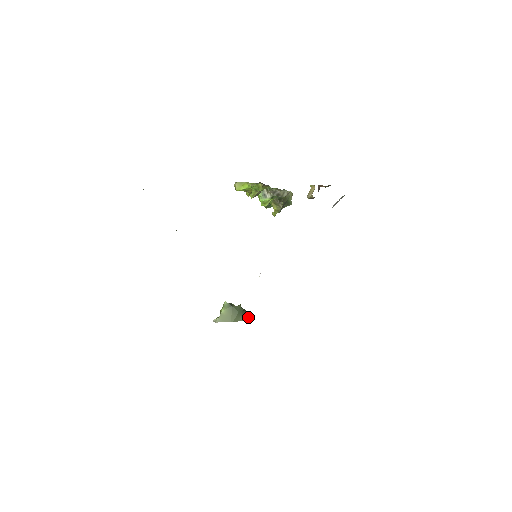
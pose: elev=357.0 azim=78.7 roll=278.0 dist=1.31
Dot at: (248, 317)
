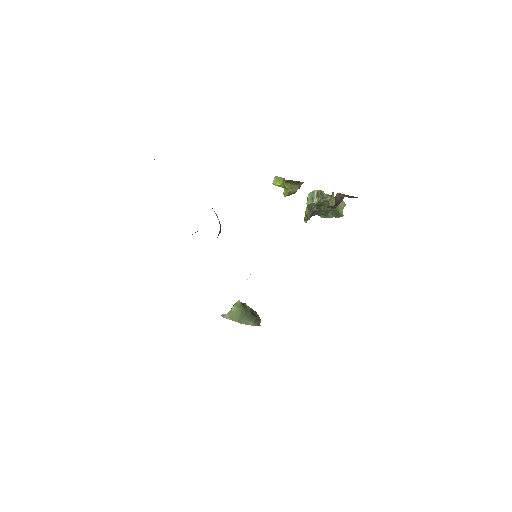
Dot at: occluded
